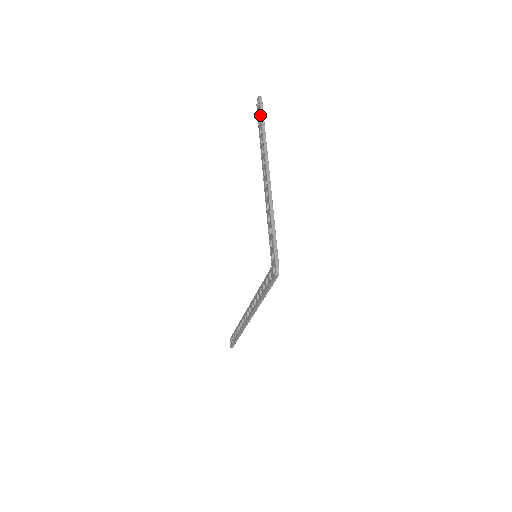
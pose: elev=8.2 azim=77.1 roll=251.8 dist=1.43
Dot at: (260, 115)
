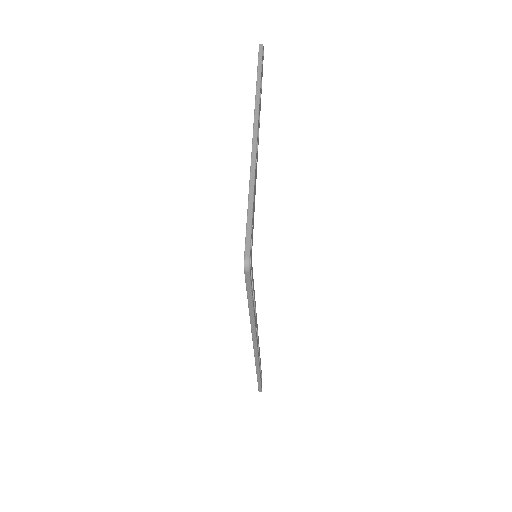
Dot at: occluded
